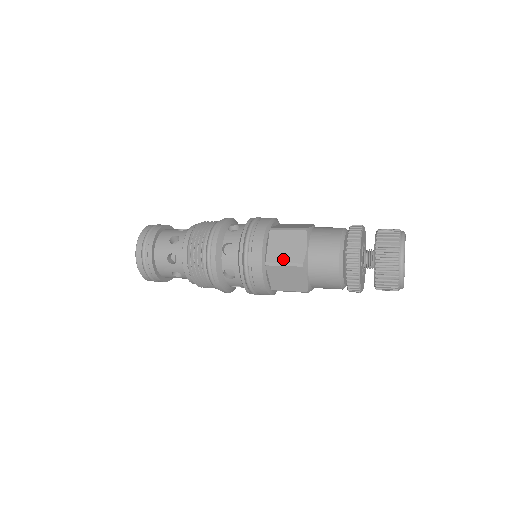
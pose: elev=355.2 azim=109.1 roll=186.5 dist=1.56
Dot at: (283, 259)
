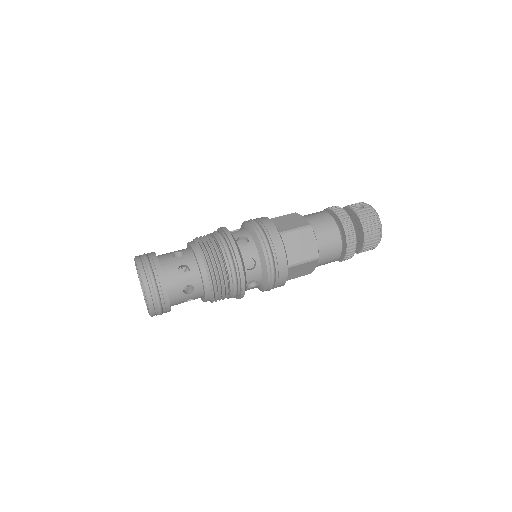
Dot at: (302, 258)
